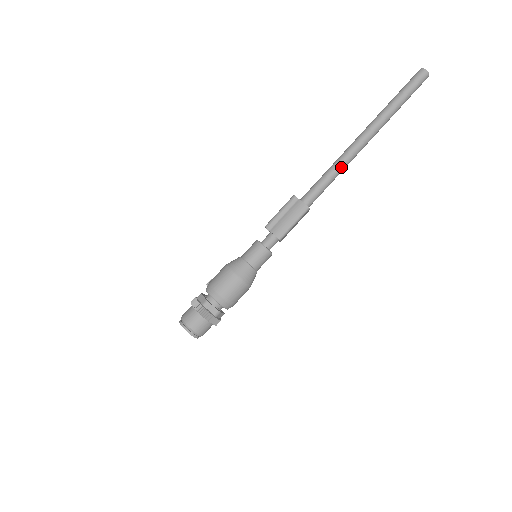
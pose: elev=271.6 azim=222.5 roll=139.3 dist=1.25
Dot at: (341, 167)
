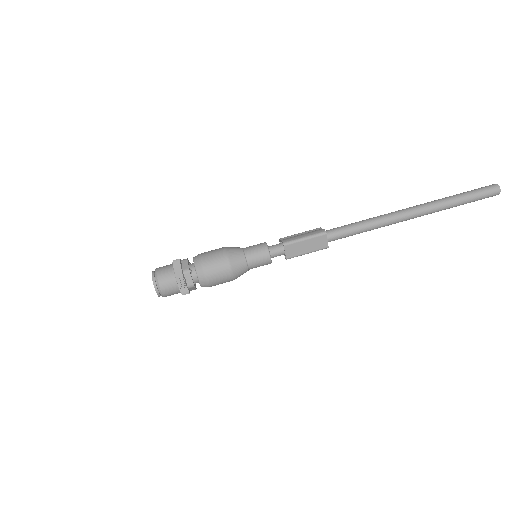
Dot at: (376, 220)
